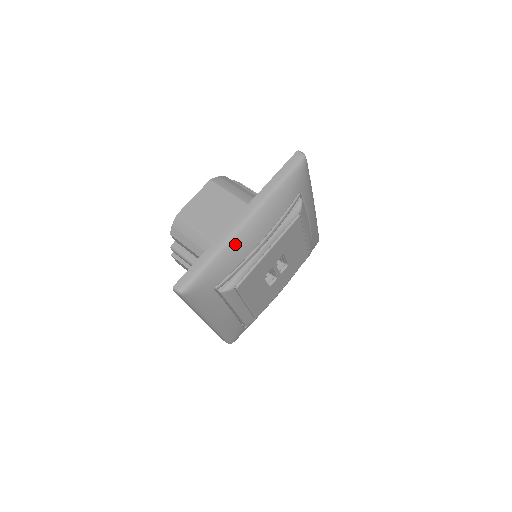
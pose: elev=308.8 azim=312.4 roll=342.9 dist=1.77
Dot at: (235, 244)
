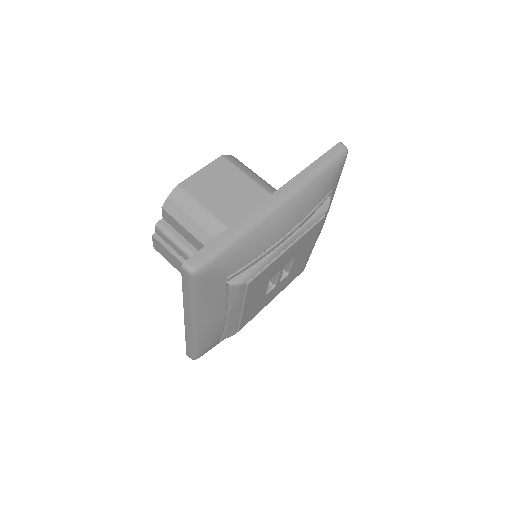
Dot at: (264, 227)
